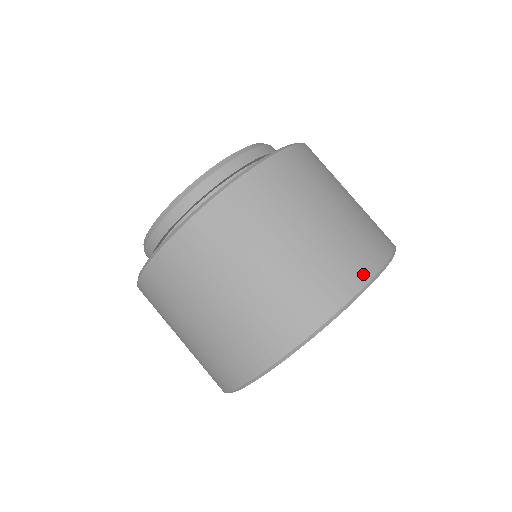
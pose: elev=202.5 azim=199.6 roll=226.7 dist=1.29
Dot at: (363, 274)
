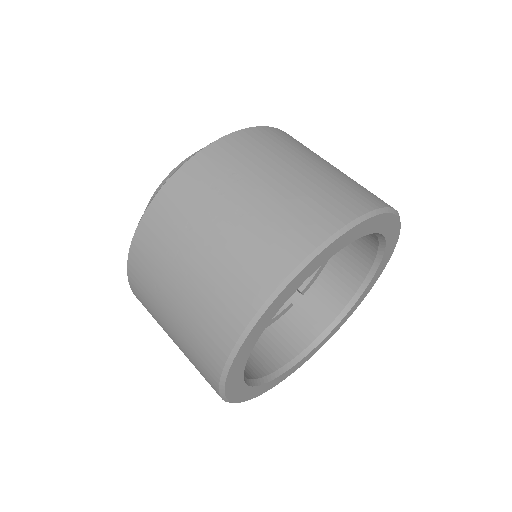
Dot at: (283, 265)
